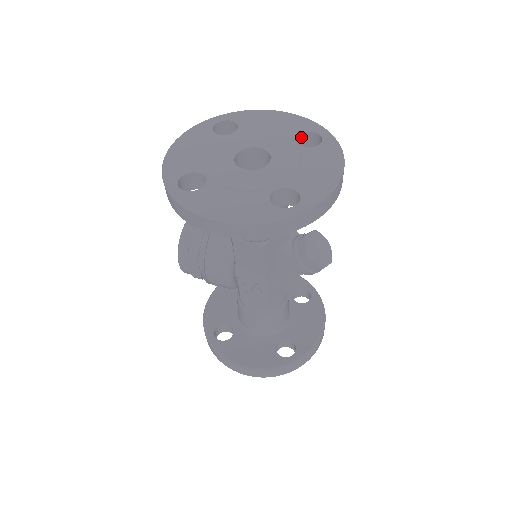
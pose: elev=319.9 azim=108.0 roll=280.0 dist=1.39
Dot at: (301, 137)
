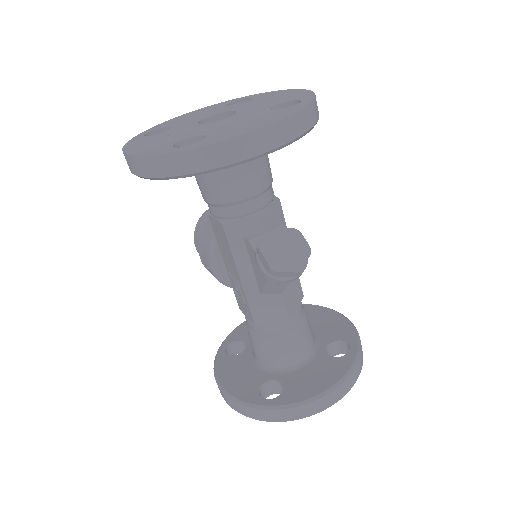
Dot at: occluded
